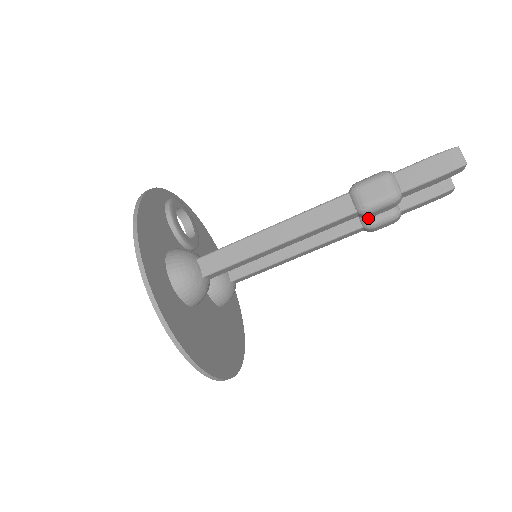
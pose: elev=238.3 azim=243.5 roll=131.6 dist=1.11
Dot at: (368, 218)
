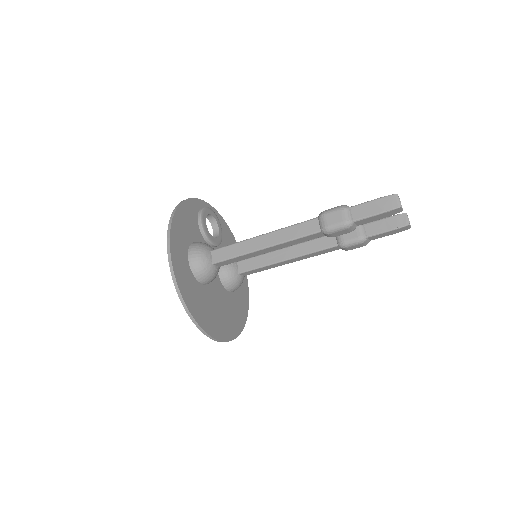
Dot at: (342, 239)
